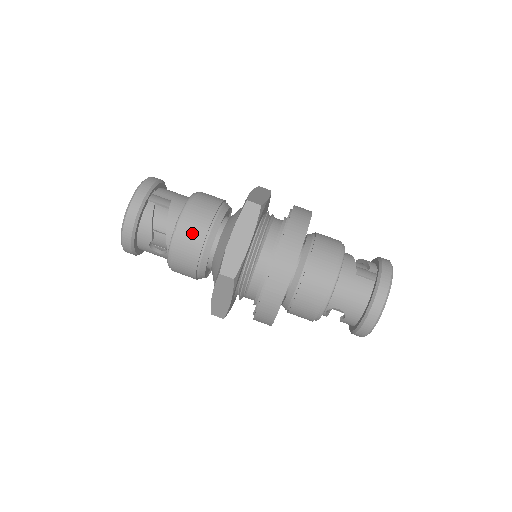
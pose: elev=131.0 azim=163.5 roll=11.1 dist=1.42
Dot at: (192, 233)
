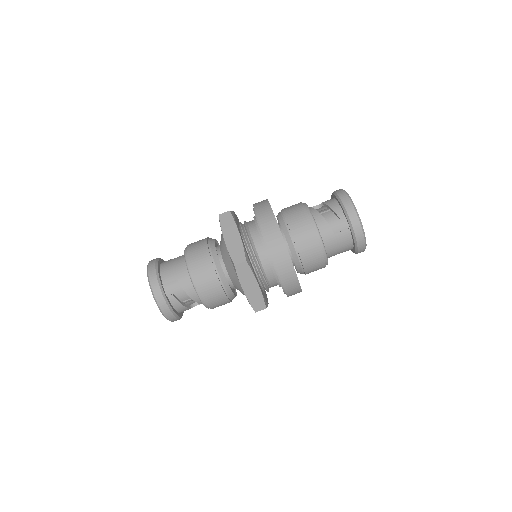
Dot at: (214, 297)
